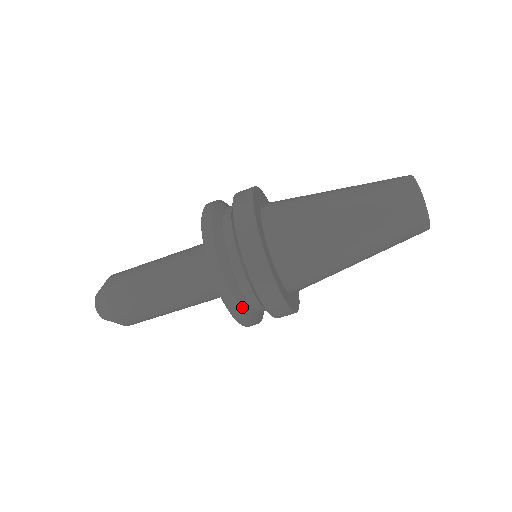
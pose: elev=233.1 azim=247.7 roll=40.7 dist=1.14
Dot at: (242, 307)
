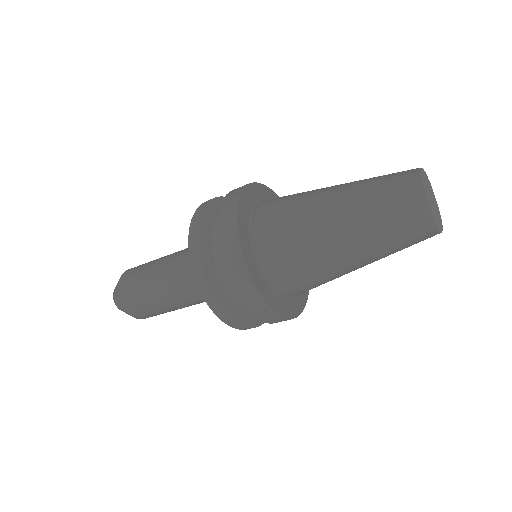
Dot at: (241, 321)
